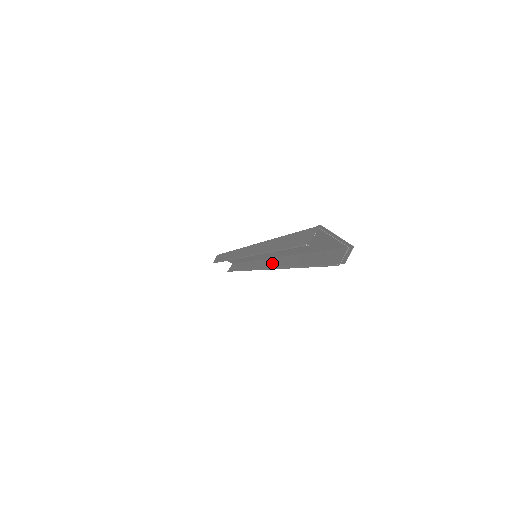
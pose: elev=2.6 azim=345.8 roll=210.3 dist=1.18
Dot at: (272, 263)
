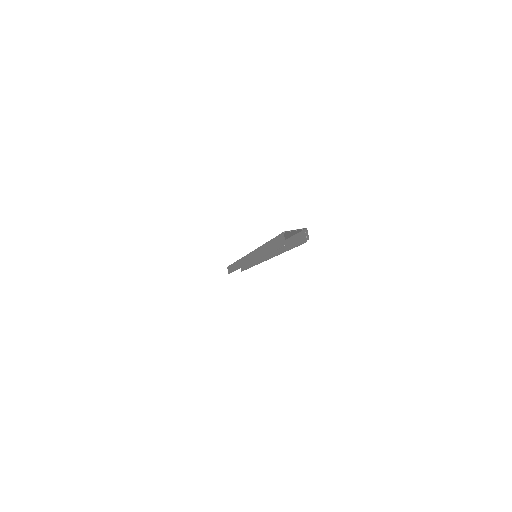
Dot at: (269, 254)
